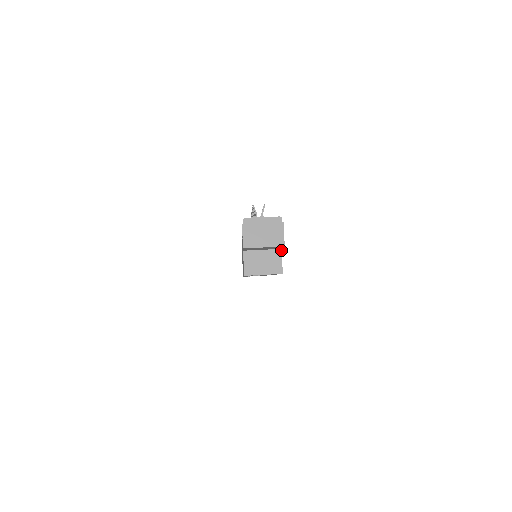
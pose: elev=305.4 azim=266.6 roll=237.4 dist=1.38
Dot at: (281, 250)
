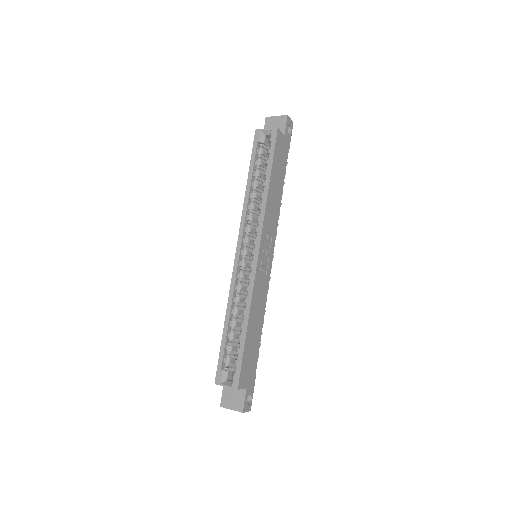
Dot at: (284, 135)
